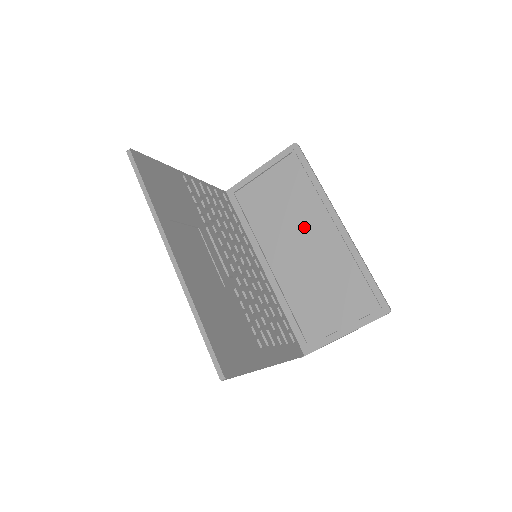
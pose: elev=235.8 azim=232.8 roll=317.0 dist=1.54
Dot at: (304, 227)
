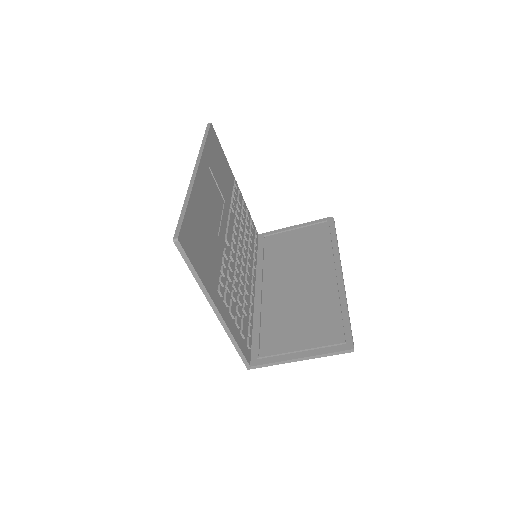
Dot at: (308, 269)
